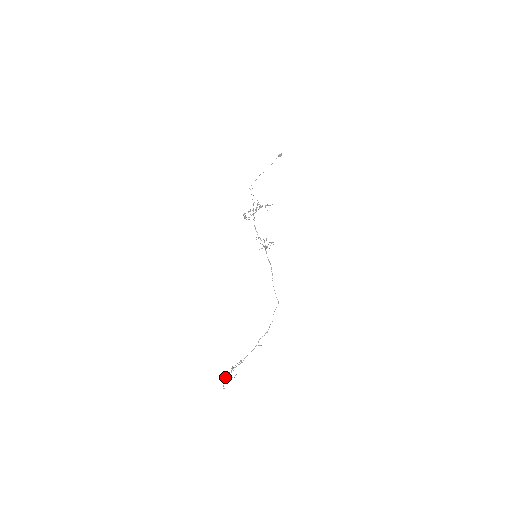
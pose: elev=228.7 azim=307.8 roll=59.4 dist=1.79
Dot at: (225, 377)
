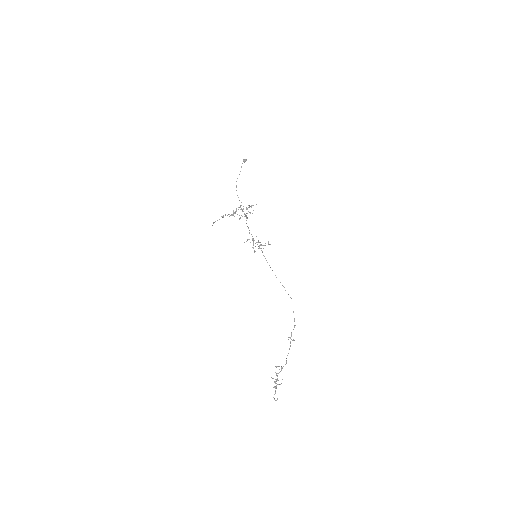
Dot at: (275, 387)
